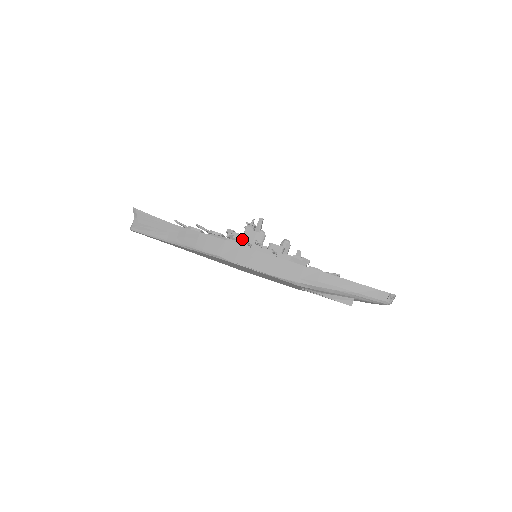
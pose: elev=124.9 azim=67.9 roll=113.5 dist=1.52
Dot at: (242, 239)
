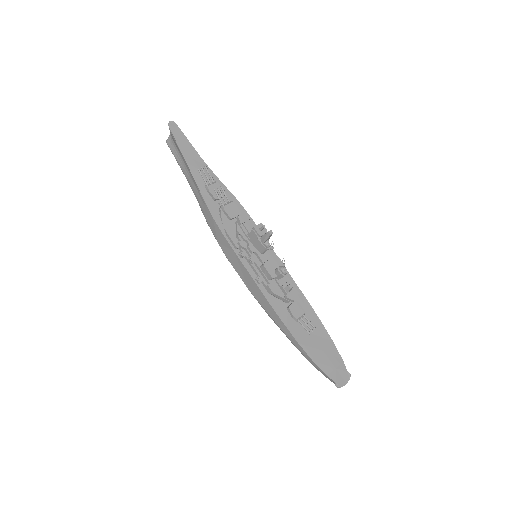
Dot at: (244, 239)
